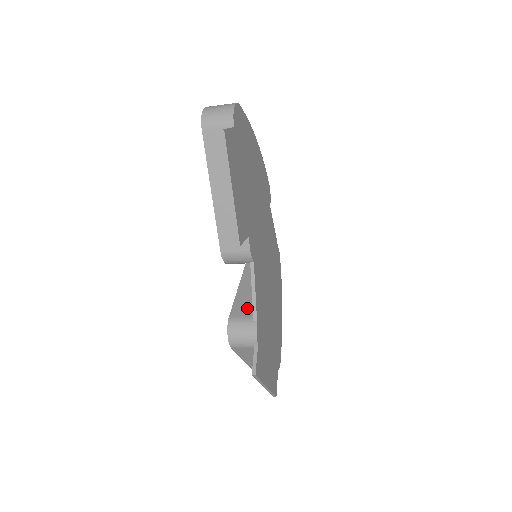
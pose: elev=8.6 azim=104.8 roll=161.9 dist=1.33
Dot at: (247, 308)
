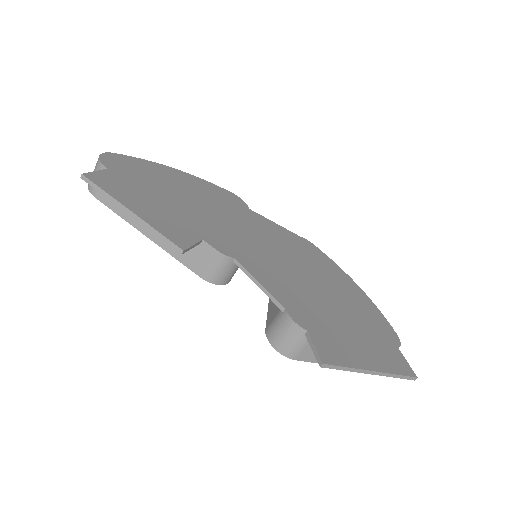
Dot at: (276, 307)
